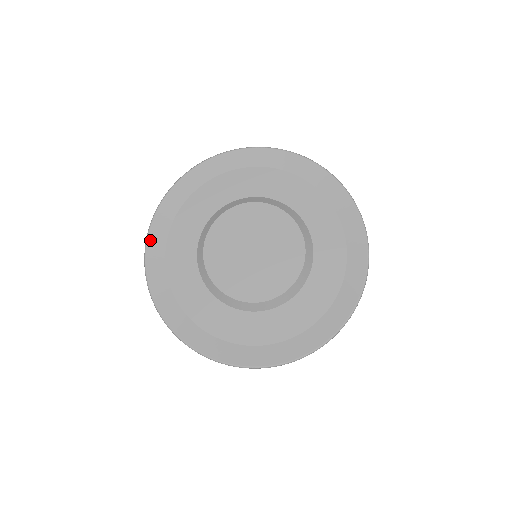
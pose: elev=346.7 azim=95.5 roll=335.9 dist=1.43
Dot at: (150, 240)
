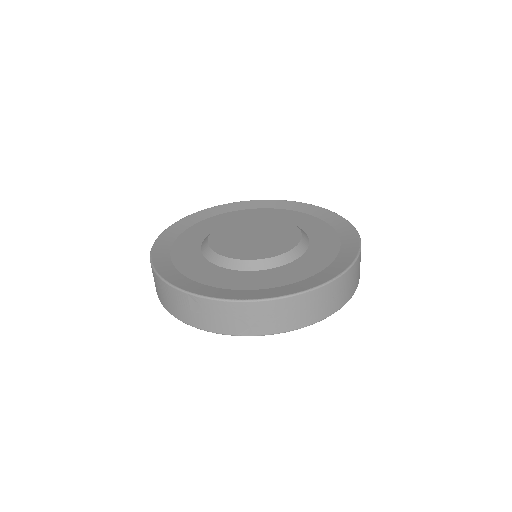
Dot at: (176, 224)
